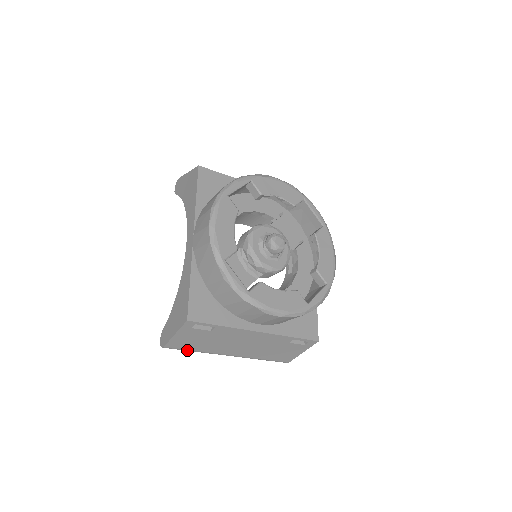
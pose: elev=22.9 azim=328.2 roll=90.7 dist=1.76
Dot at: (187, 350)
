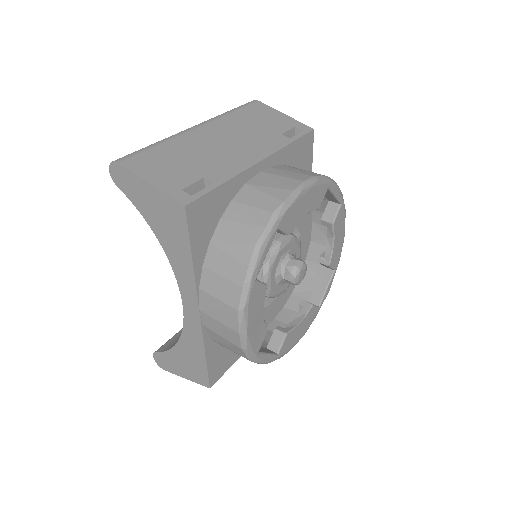
Dot at: occluded
